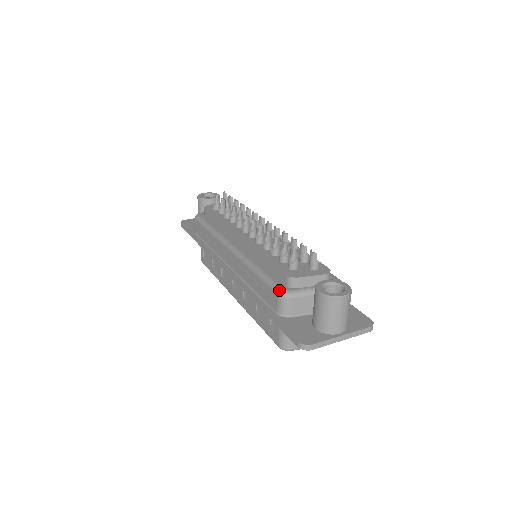
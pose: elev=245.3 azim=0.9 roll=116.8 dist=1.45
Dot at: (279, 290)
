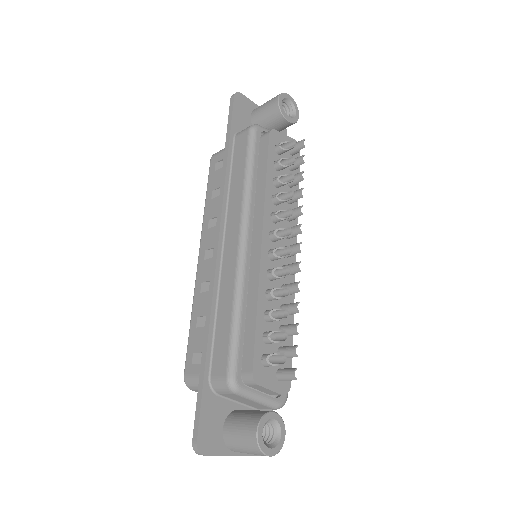
Dot at: (232, 376)
